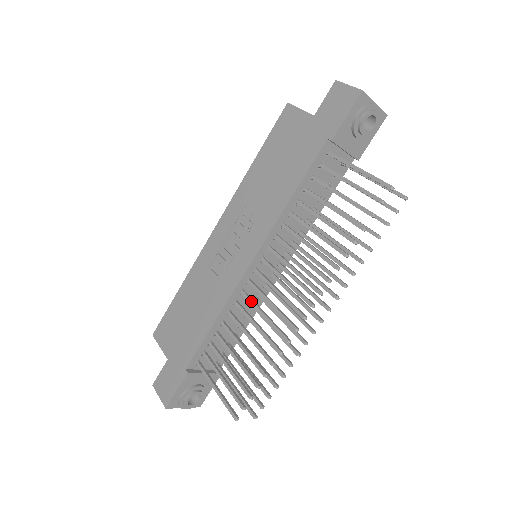
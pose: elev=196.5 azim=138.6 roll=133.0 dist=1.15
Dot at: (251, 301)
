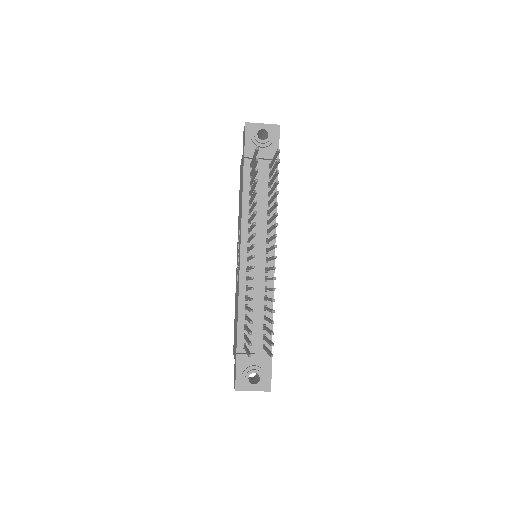
Dot at: (247, 278)
